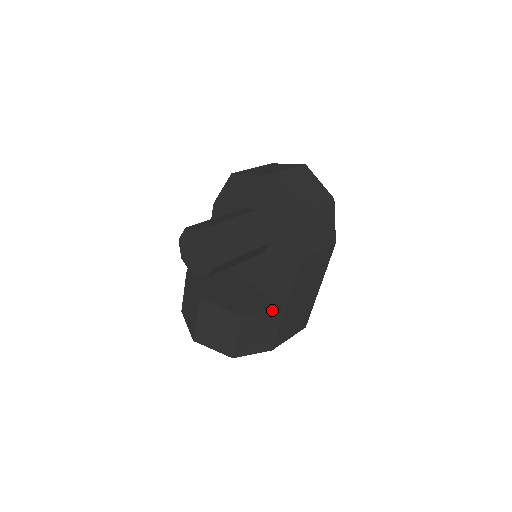
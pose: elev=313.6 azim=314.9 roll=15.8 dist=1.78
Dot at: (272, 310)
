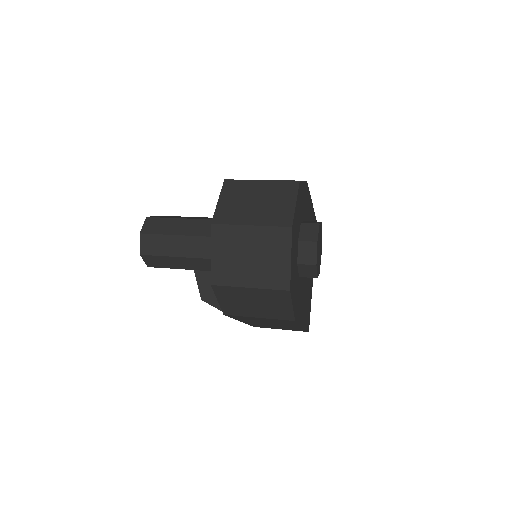
Dot at: occluded
